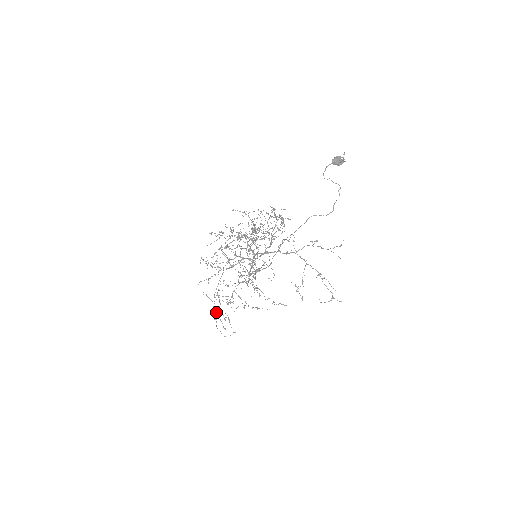
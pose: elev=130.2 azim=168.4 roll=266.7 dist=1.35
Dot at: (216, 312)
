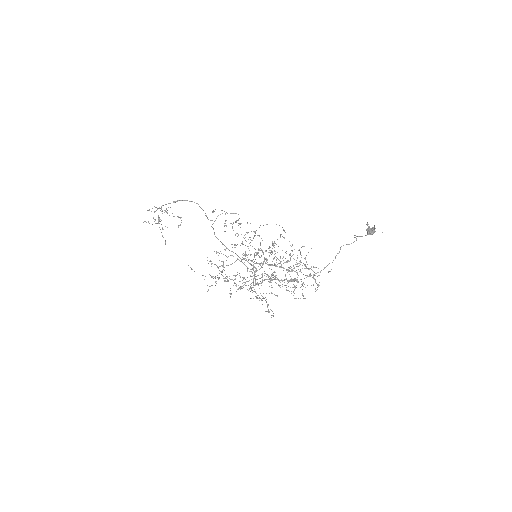
Dot at: occluded
